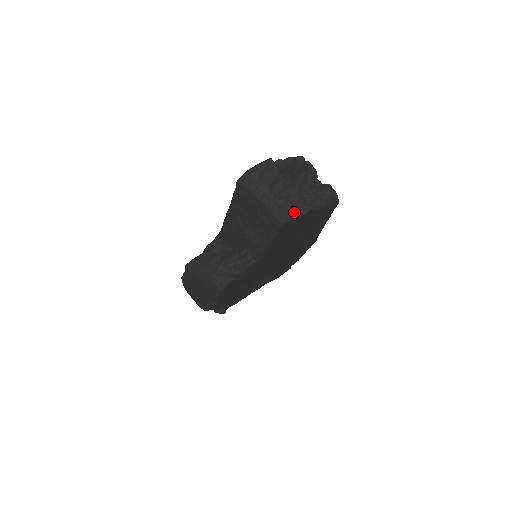
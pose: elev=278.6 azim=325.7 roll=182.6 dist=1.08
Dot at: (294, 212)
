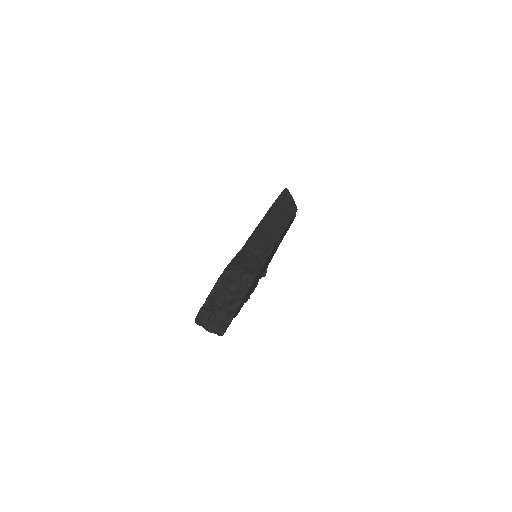
Dot at: (224, 328)
